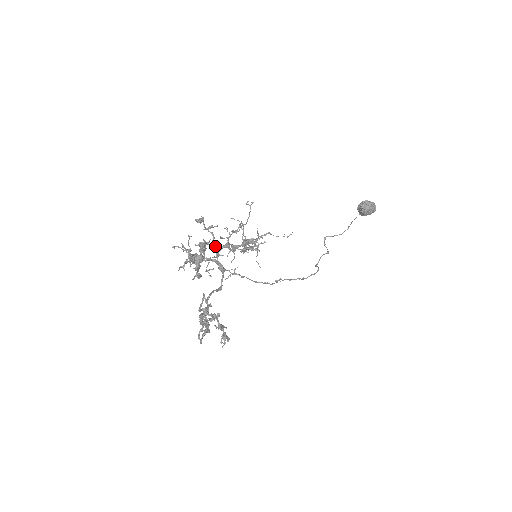
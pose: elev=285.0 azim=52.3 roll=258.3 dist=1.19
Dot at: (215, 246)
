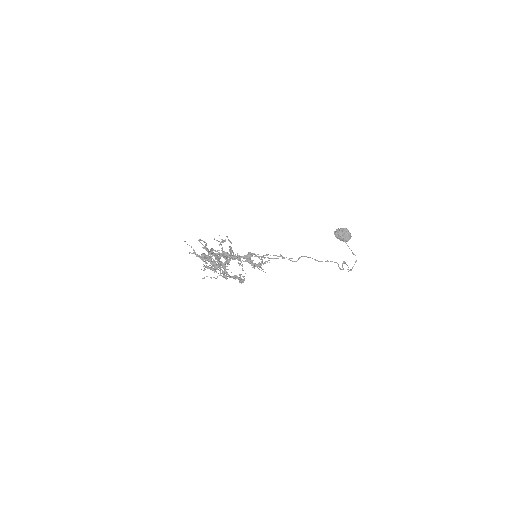
Dot at: occluded
